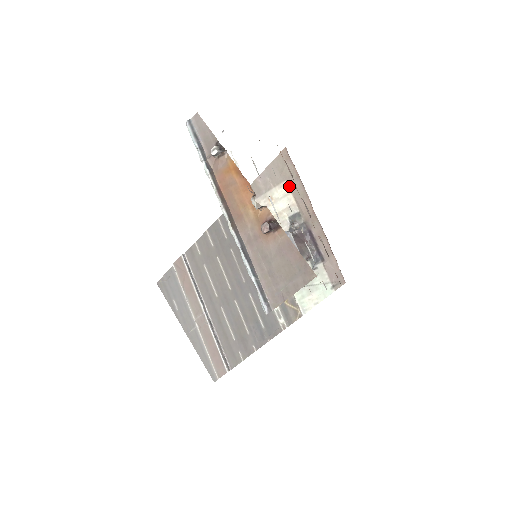
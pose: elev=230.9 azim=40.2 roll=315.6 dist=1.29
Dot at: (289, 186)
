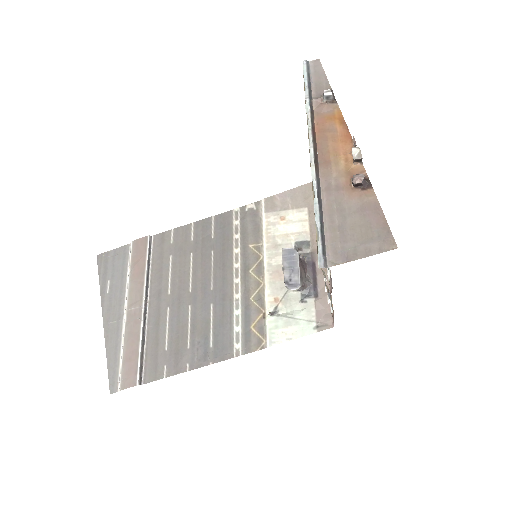
Dot at: (309, 214)
